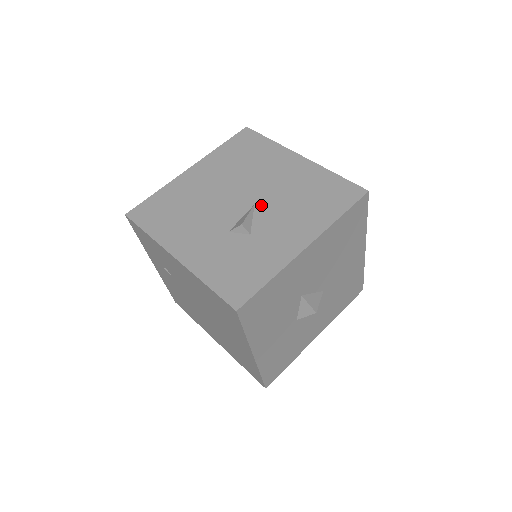
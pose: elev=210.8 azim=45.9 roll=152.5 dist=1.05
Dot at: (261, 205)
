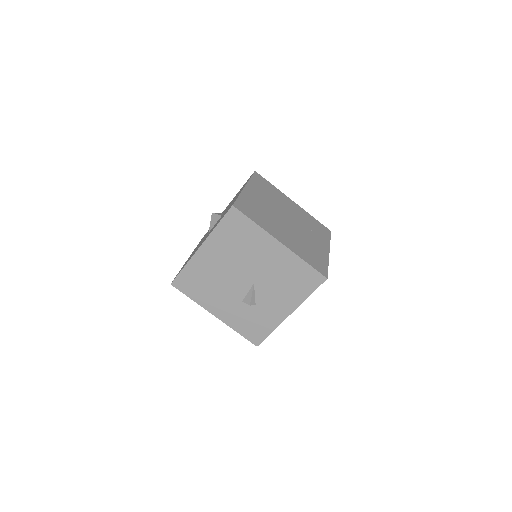
Dot at: (258, 284)
